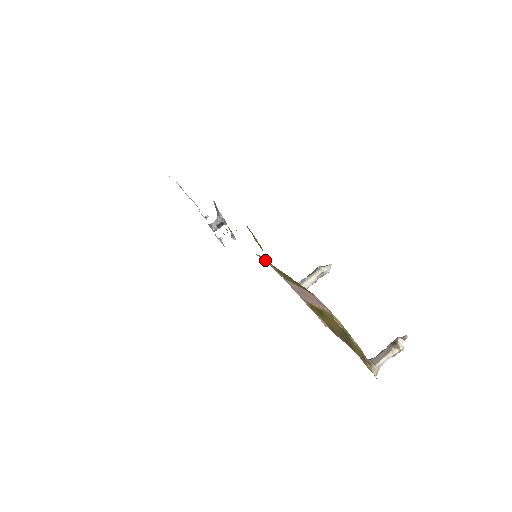
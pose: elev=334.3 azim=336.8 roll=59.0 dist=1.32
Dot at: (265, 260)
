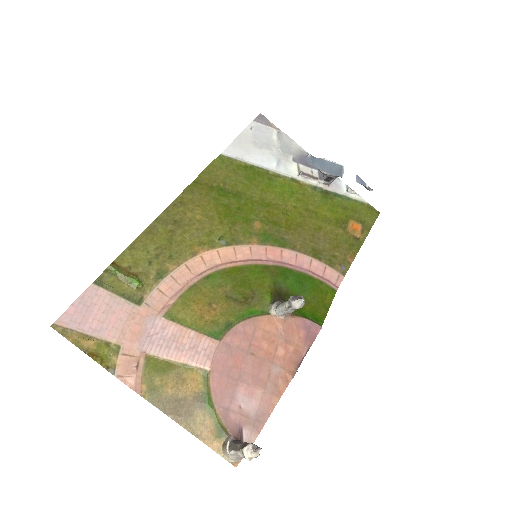
Dot at: (189, 283)
